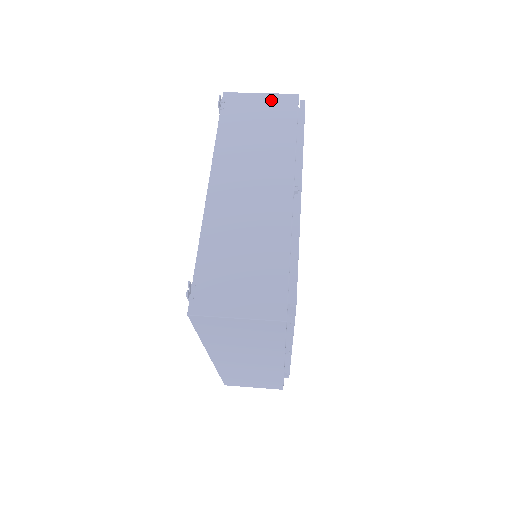
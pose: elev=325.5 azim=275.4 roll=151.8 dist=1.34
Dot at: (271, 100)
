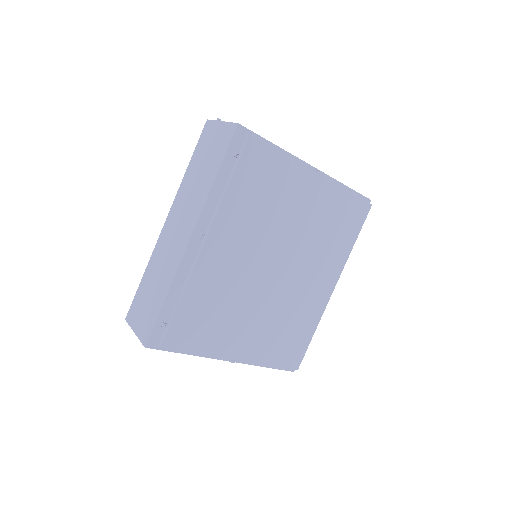
Dot at: occluded
